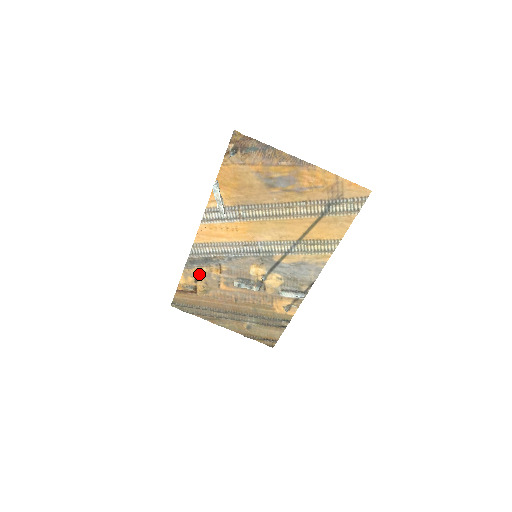
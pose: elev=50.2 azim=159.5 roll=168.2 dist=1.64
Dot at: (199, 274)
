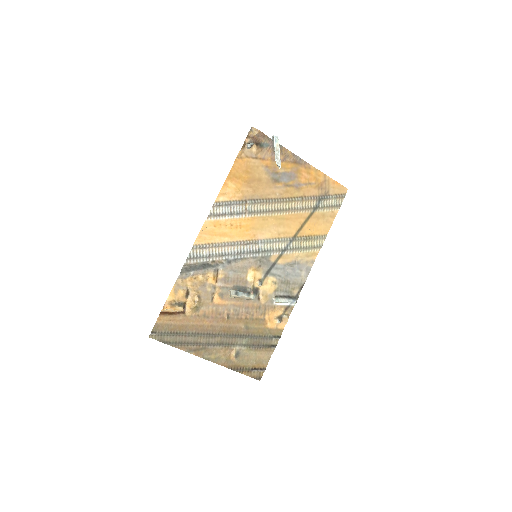
Dot at: (193, 285)
